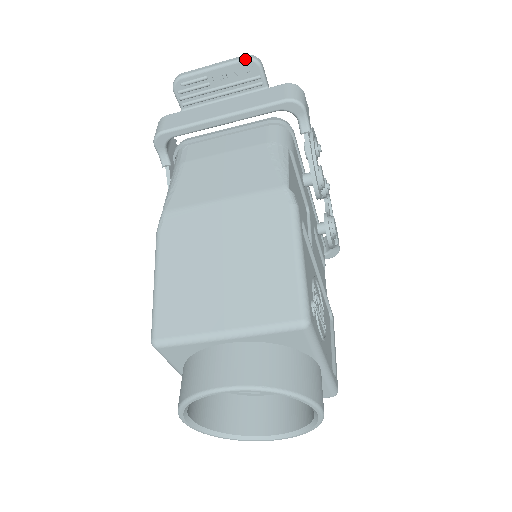
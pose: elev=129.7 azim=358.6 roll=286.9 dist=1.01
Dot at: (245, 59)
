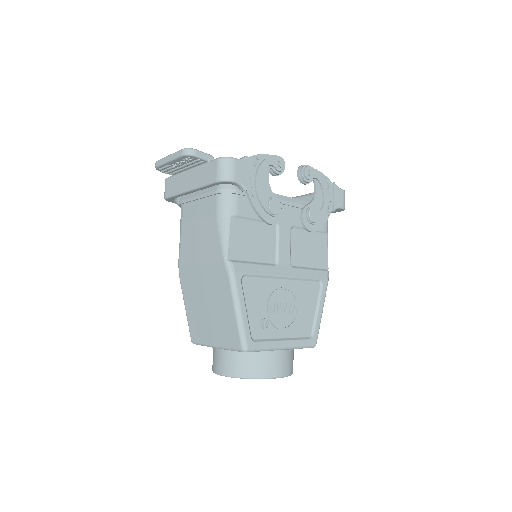
Dot at: (182, 156)
